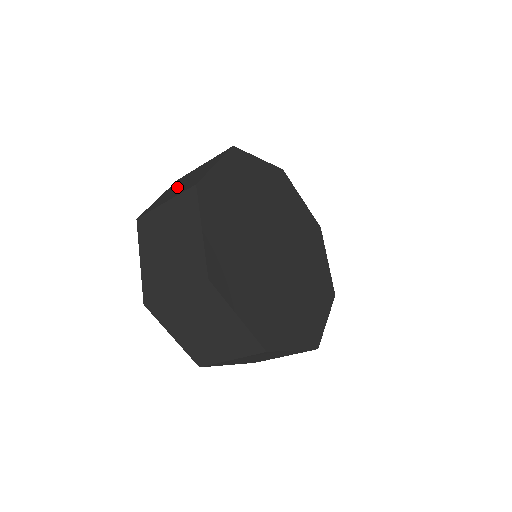
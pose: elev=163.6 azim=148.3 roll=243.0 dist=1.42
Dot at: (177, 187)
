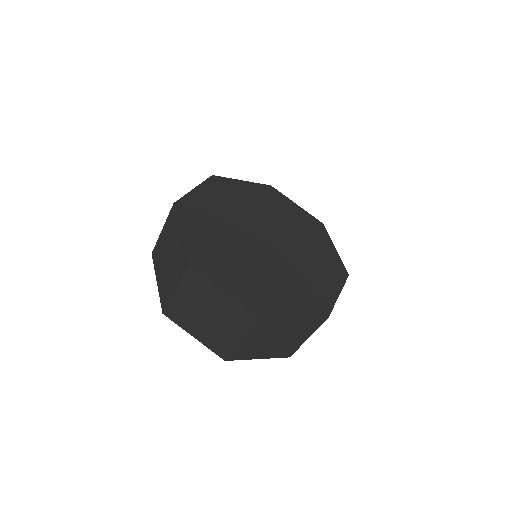
Dot at: (165, 267)
